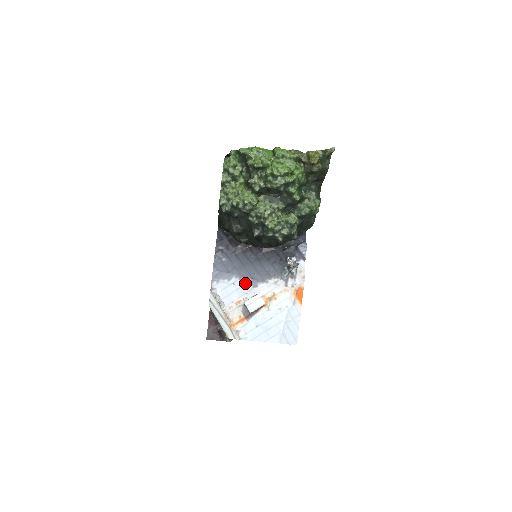
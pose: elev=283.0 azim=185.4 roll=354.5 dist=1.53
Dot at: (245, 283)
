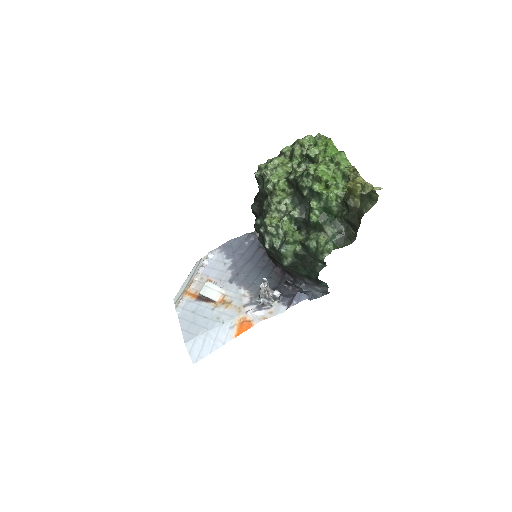
Dot at: (230, 272)
